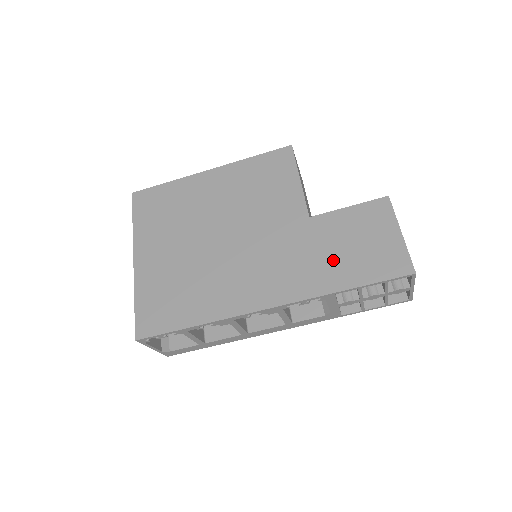
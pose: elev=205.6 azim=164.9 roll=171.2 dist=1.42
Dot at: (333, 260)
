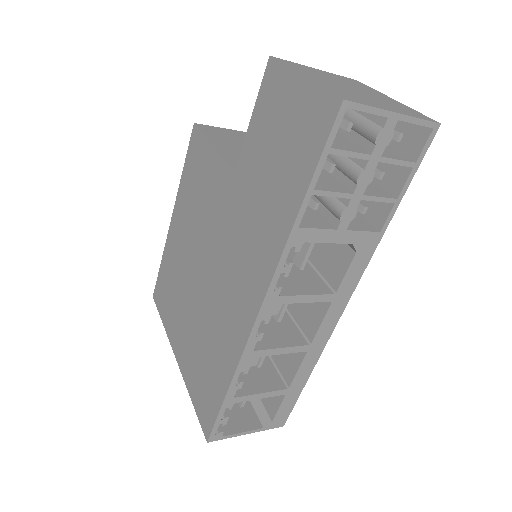
Dot at: (271, 191)
